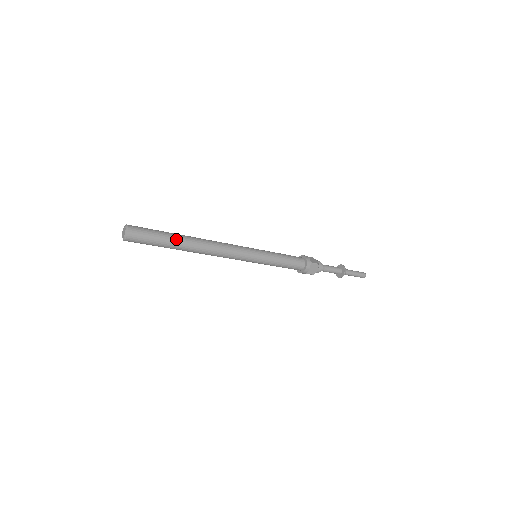
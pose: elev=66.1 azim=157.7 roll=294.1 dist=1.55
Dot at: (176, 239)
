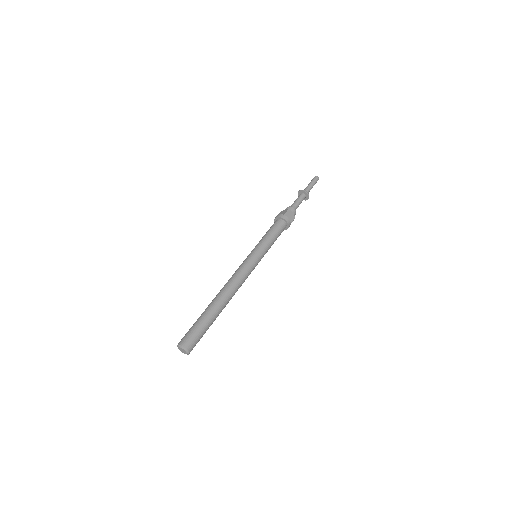
Dot at: (209, 312)
